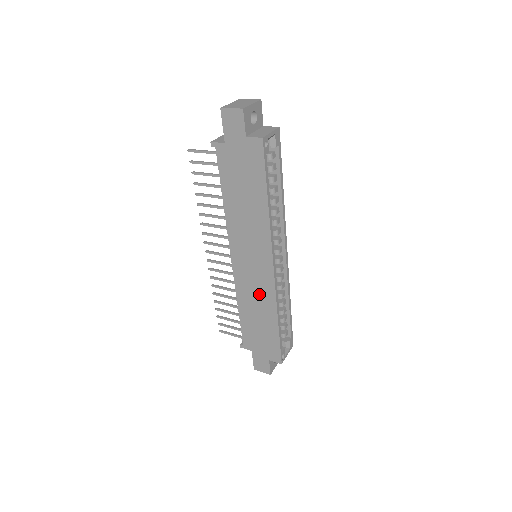
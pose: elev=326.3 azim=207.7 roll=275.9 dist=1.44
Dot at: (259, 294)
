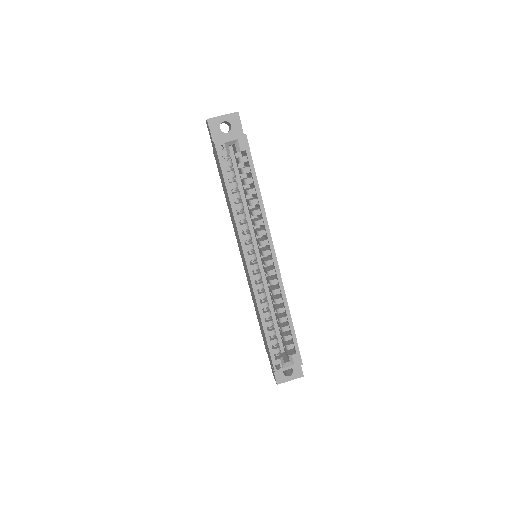
Dot at: (252, 292)
